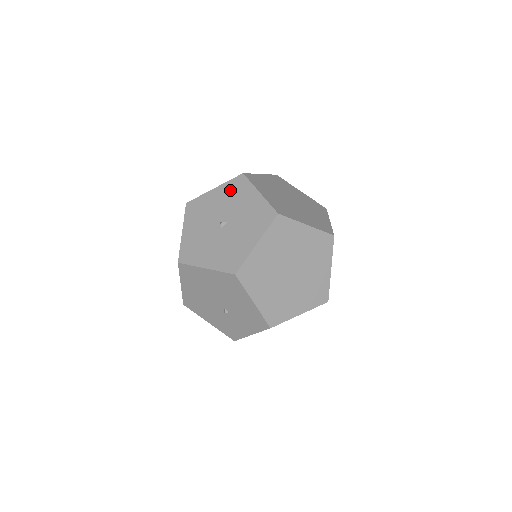
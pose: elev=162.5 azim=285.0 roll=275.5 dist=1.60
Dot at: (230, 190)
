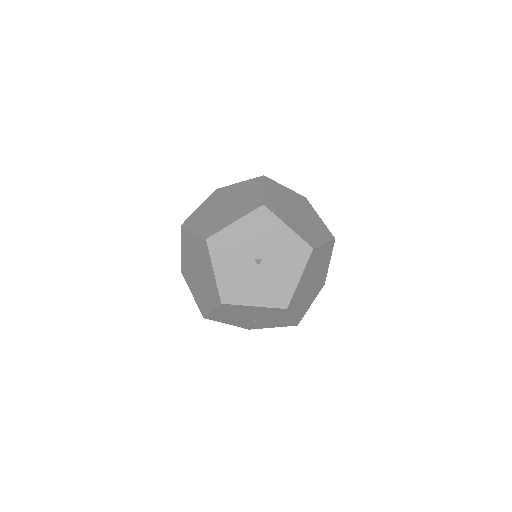
Dot at: (255, 224)
